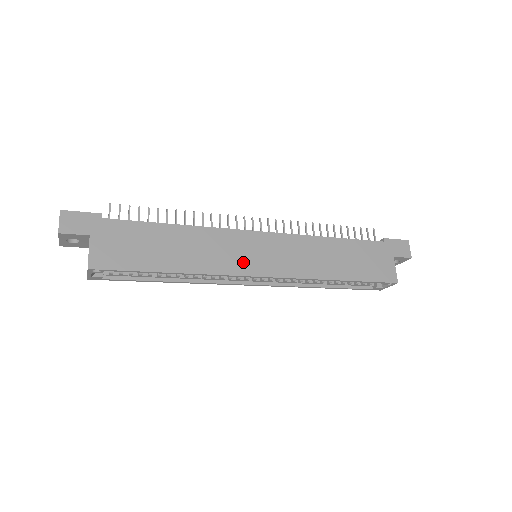
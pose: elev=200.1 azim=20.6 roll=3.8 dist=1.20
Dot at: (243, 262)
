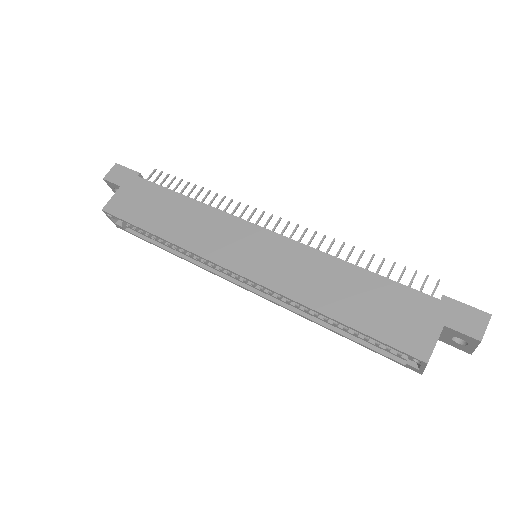
Dot at: (225, 251)
